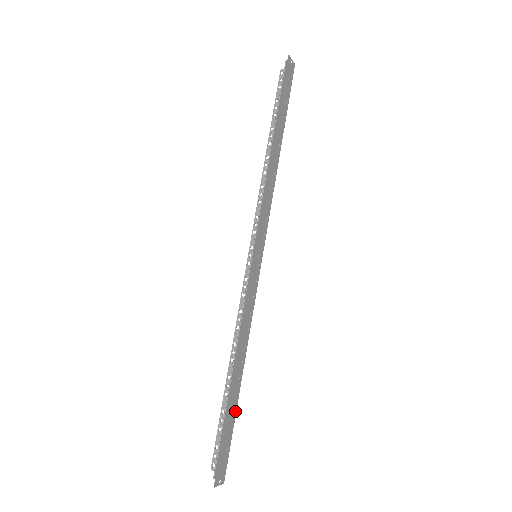
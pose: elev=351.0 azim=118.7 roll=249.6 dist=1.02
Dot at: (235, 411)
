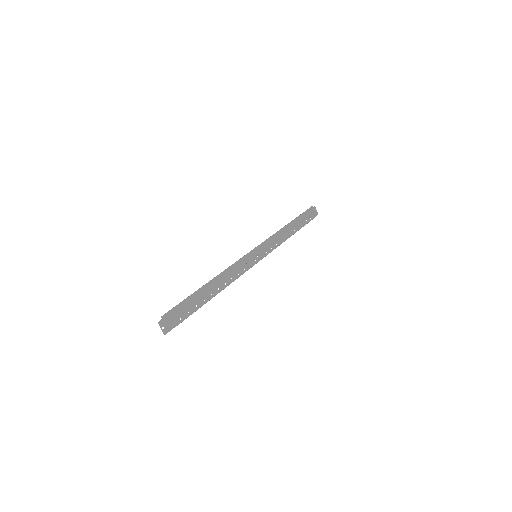
Dot at: (198, 307)
